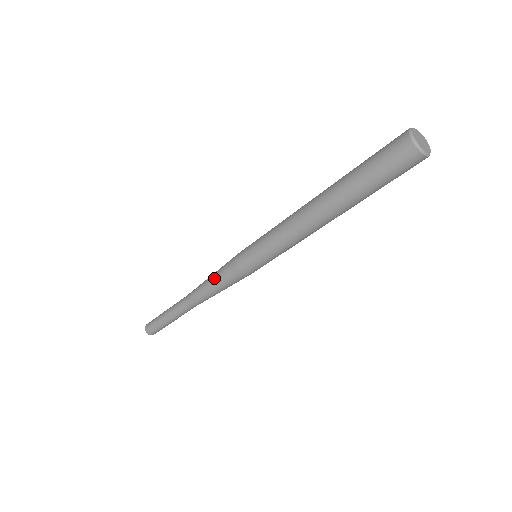
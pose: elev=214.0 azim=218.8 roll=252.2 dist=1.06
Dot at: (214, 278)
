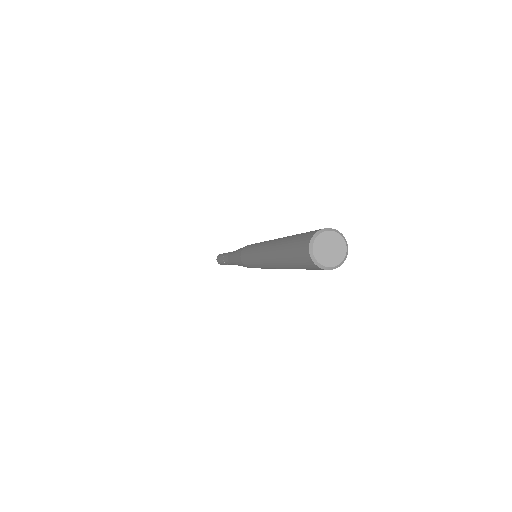
Dot at: (235, 257)
